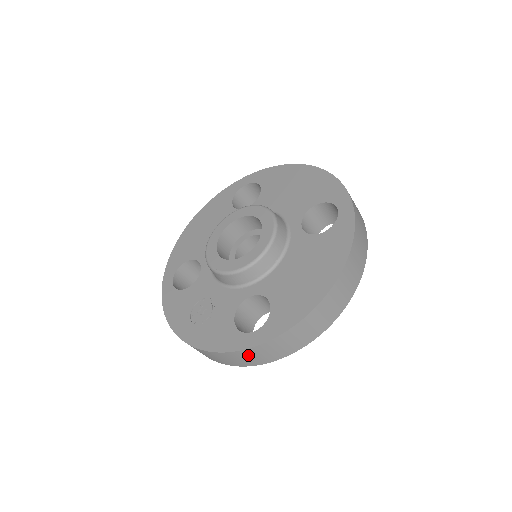
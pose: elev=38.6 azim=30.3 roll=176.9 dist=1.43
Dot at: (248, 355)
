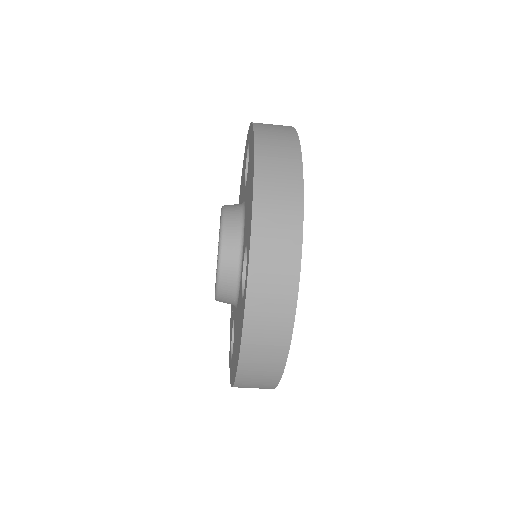
Dot at: occluded
